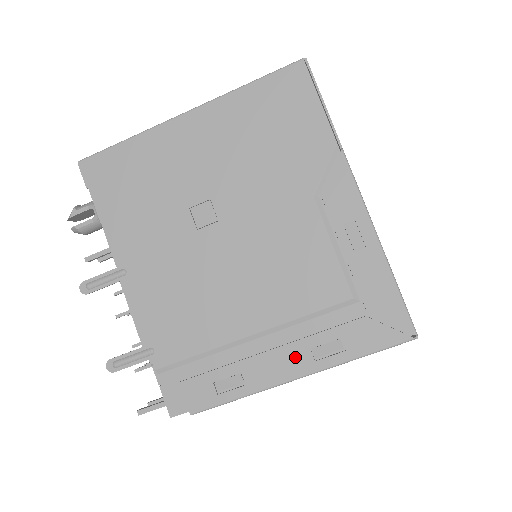
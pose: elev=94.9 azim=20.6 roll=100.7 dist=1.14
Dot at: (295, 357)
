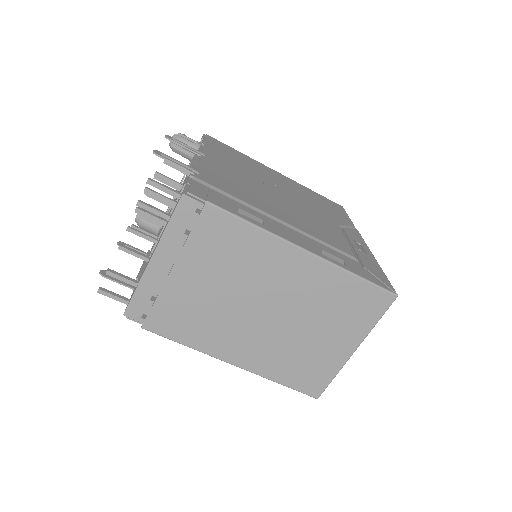
Dot at: (308, 244)
